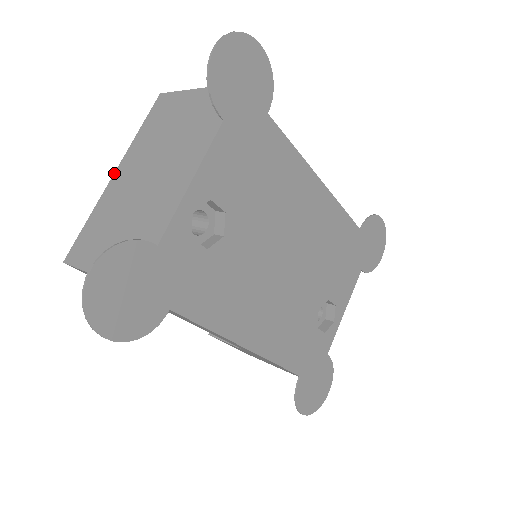
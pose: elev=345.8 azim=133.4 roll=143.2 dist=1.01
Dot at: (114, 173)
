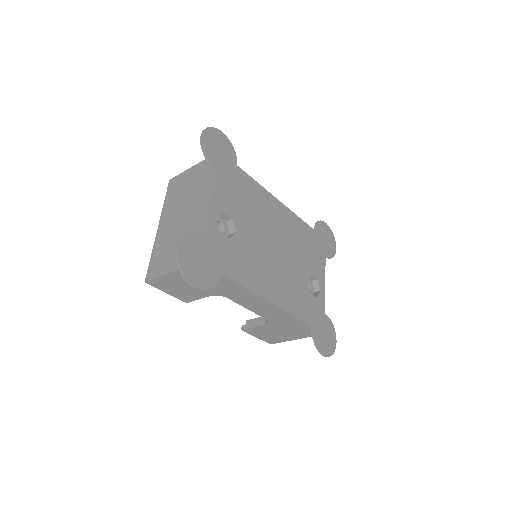
Dot at: (158, 227)
